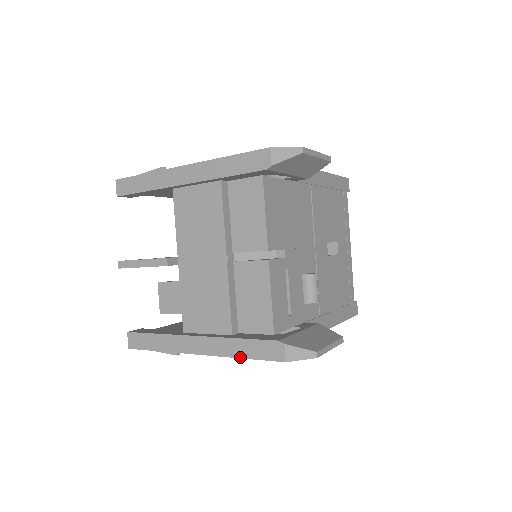
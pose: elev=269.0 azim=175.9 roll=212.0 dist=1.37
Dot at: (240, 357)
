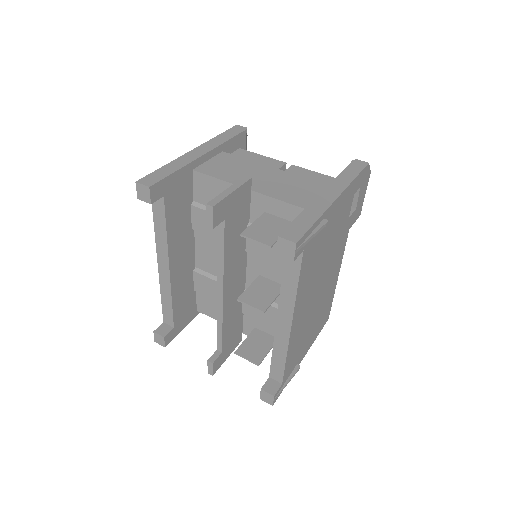
Dot at: (354, 178)
